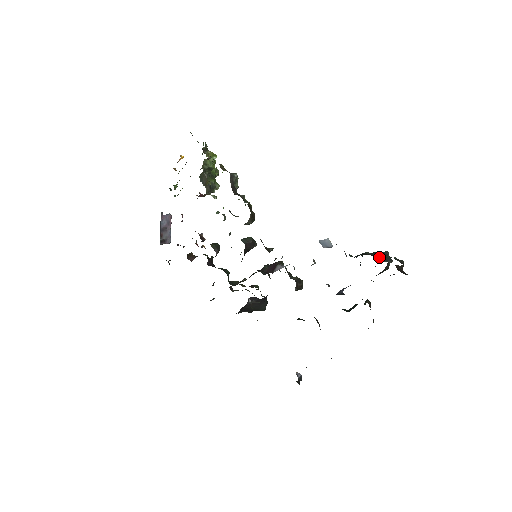
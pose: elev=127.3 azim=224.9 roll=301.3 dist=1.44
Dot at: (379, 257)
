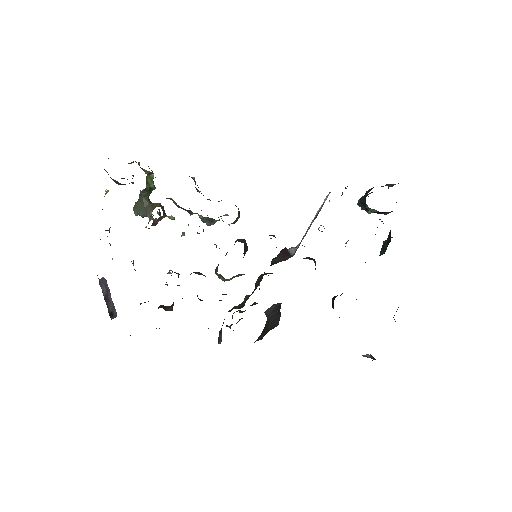
Dot at: occluded
